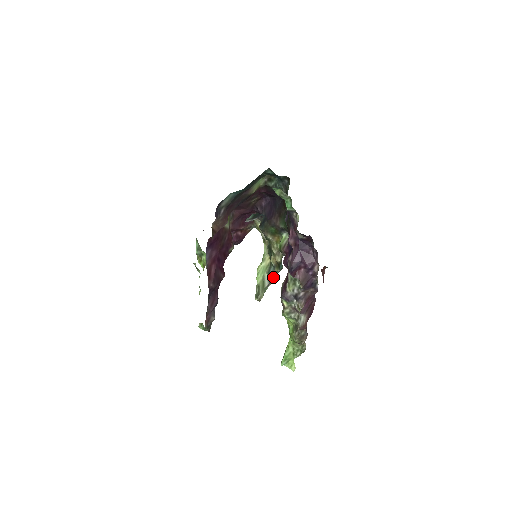
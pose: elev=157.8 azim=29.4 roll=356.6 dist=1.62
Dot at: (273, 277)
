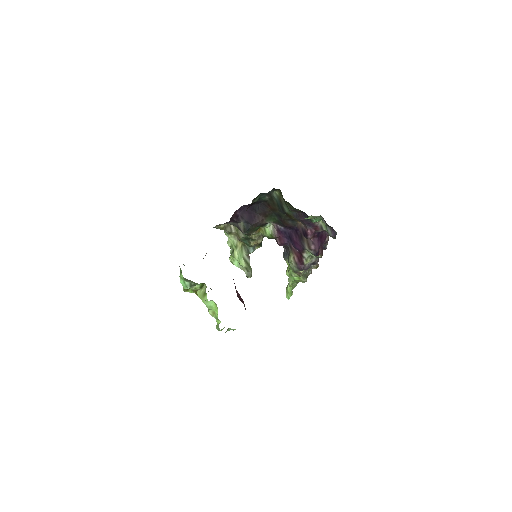
Dot at: occluded
